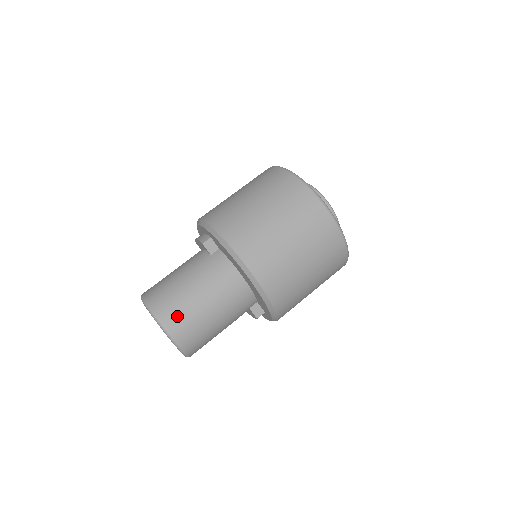
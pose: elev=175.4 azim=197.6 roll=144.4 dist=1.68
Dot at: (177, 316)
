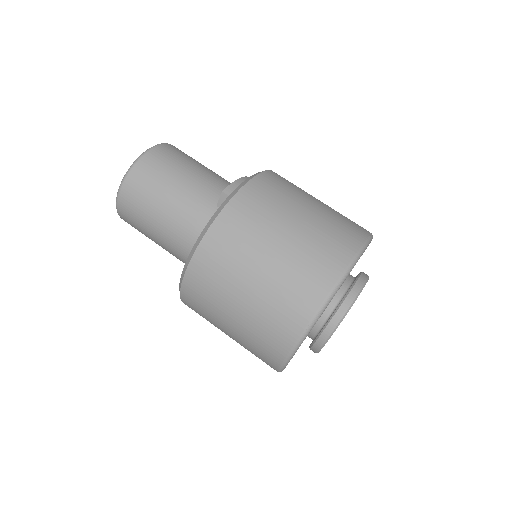
Dot at: (135, 196)
